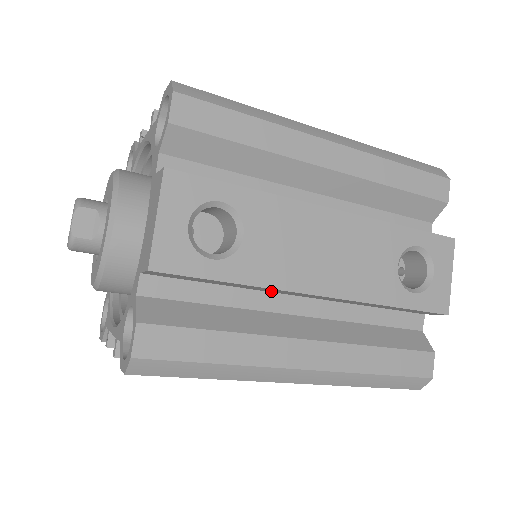
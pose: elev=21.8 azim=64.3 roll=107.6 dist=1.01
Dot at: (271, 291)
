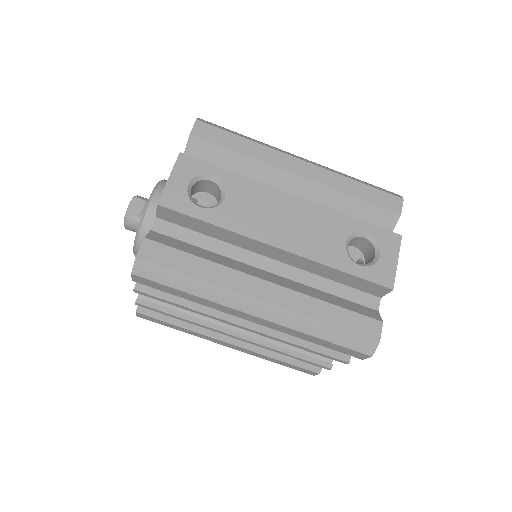
Dot at: (245, 246)
